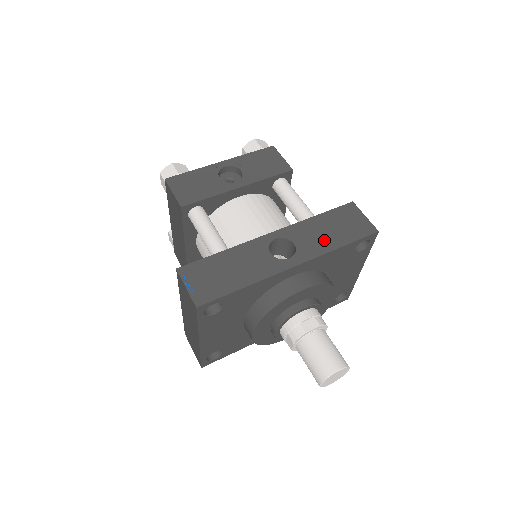
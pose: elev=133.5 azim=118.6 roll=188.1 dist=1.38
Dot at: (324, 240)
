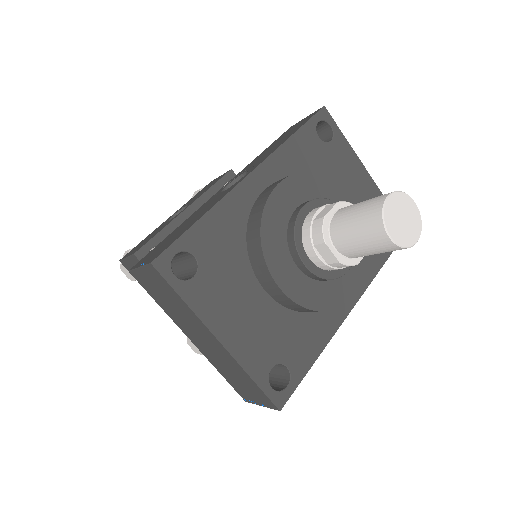
Dot at: (273, 148)
